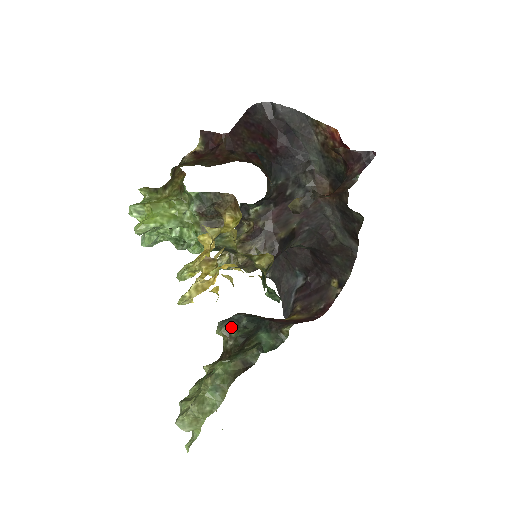
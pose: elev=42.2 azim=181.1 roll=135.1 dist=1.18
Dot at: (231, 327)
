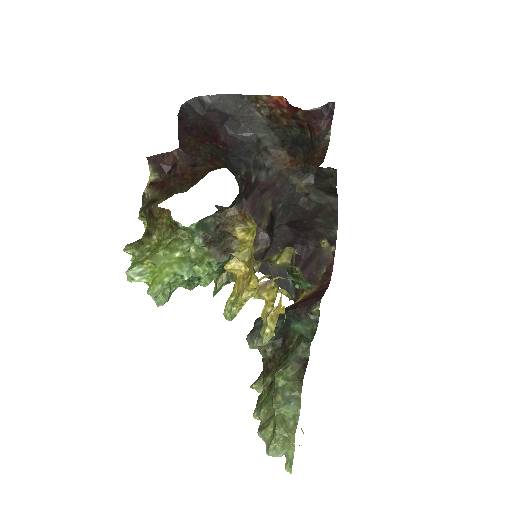
Dot at: occluded
